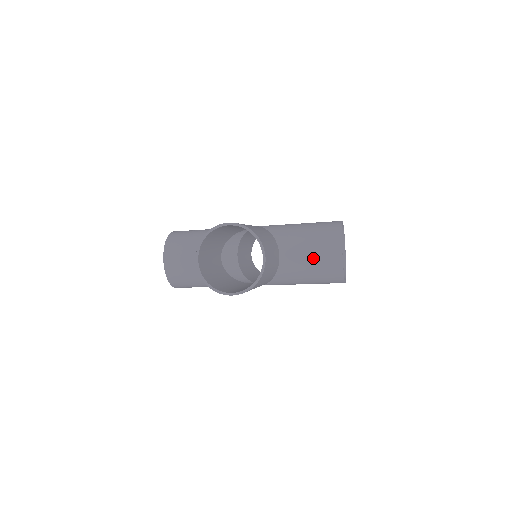
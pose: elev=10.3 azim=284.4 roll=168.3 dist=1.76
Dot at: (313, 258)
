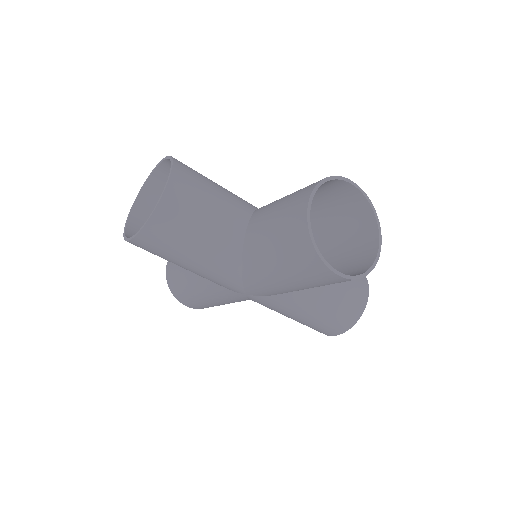
Dot at: (276, 220)
